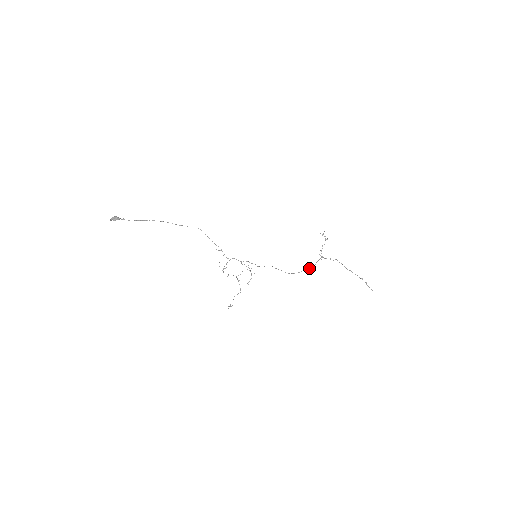
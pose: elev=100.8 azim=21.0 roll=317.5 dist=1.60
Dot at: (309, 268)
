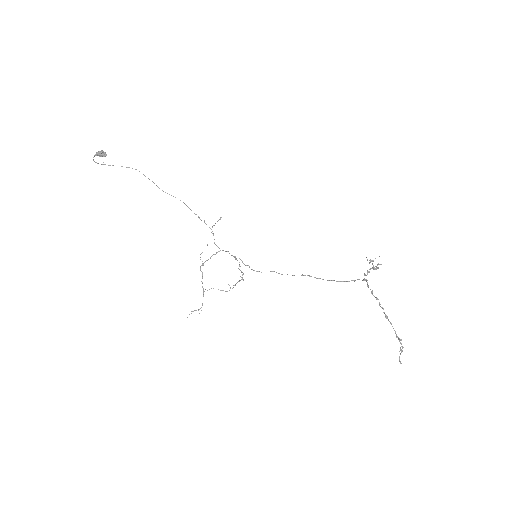
Dot at: (343, 281)
